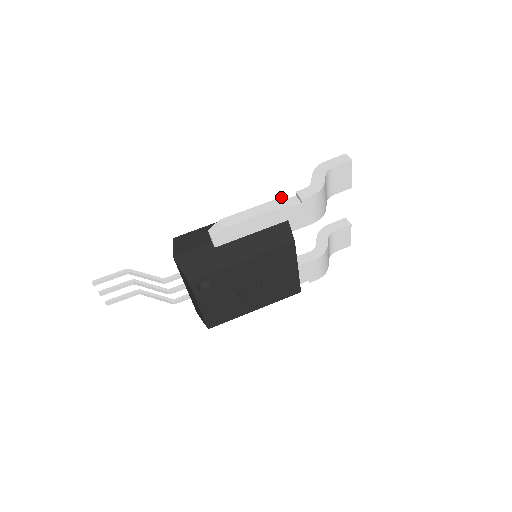
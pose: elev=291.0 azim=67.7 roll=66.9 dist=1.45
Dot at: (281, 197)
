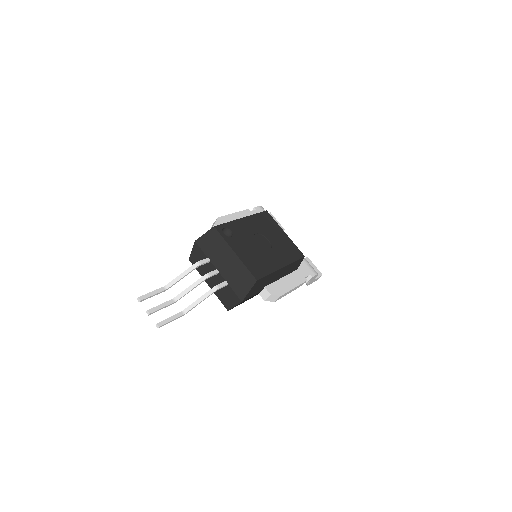
Dot at: occluded
